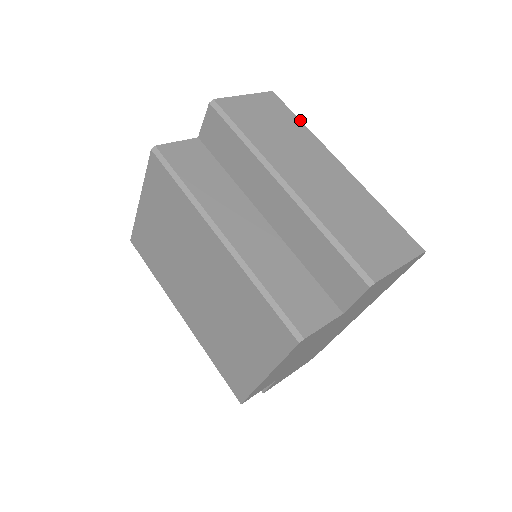
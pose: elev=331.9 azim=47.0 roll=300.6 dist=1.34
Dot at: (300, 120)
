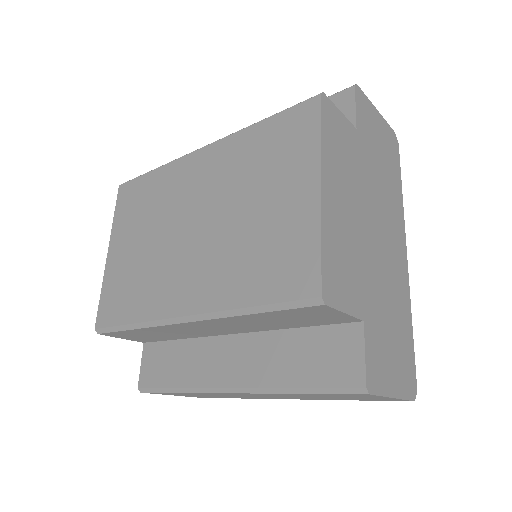
Dot at: occluded
